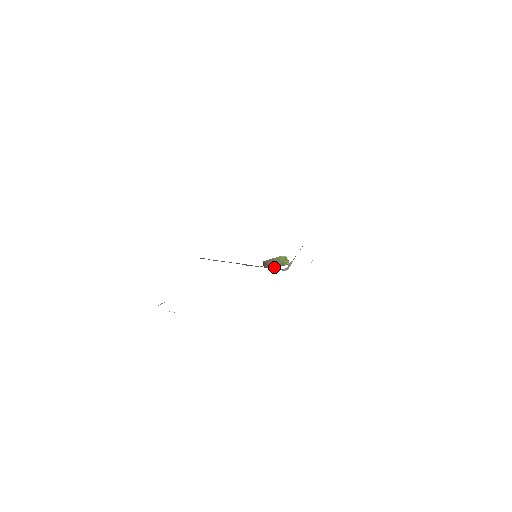
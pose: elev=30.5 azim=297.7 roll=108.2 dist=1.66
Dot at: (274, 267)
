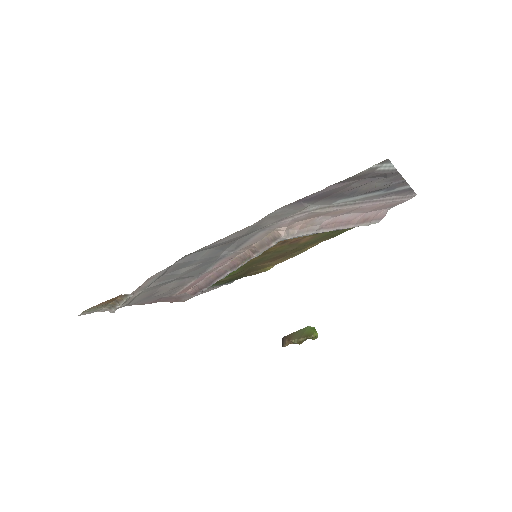
Dot at: (295, 340)
